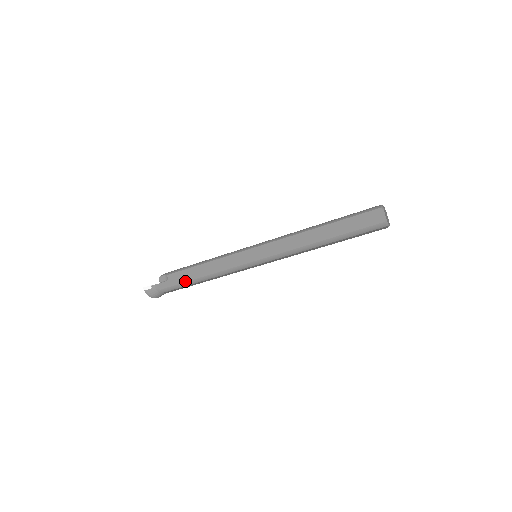
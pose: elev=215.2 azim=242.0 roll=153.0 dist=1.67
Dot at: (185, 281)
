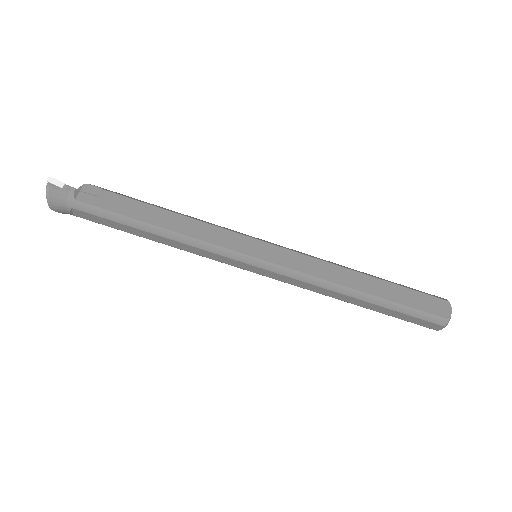
Dot at: (129, 215)
